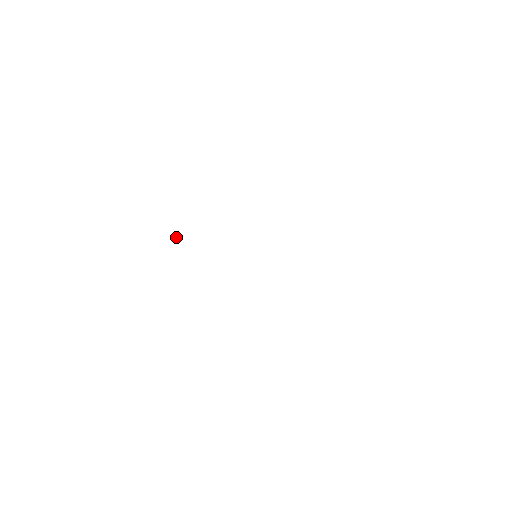
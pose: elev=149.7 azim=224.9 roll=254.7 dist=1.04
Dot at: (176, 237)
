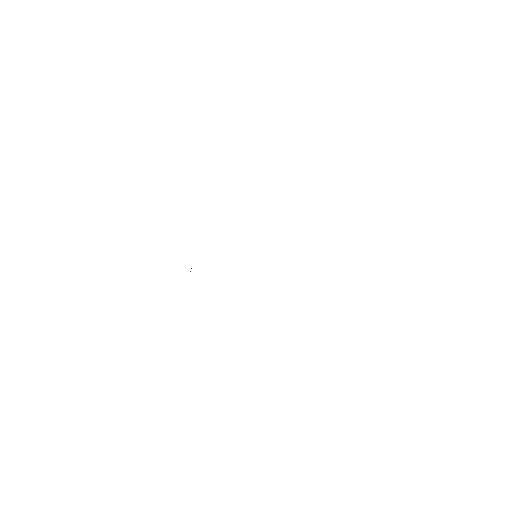
Dot at: occluded
